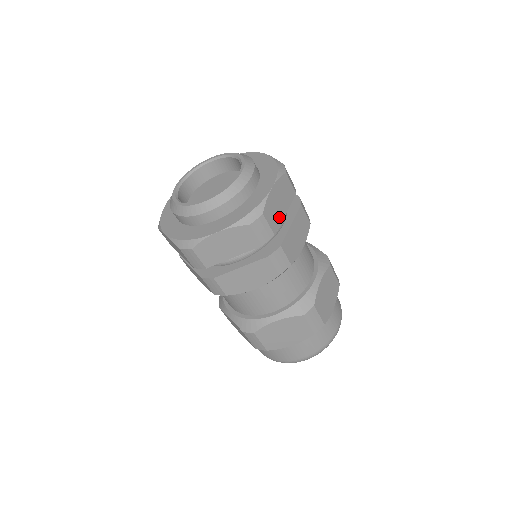
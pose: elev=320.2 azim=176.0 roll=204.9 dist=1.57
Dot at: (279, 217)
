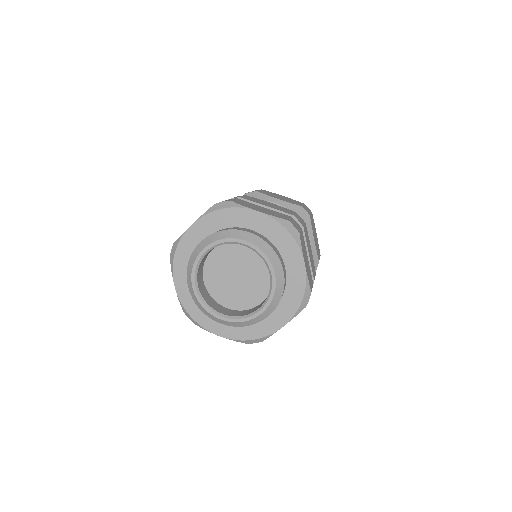
Dot at: (309, 269)
